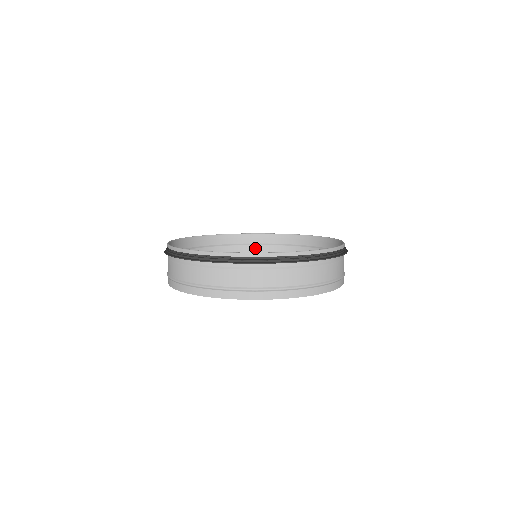
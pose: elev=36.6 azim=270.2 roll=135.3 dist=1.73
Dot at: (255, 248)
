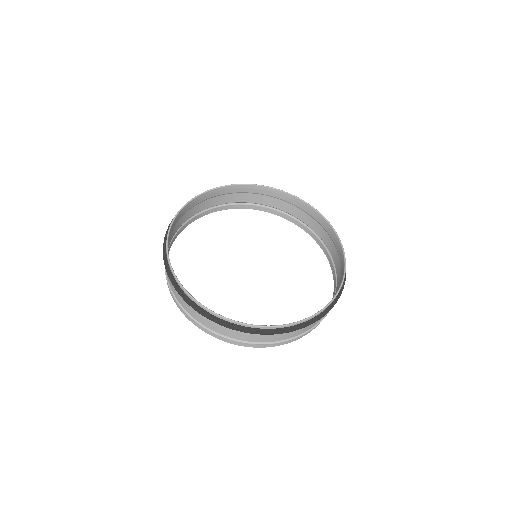
Dot at: (255, 196)
